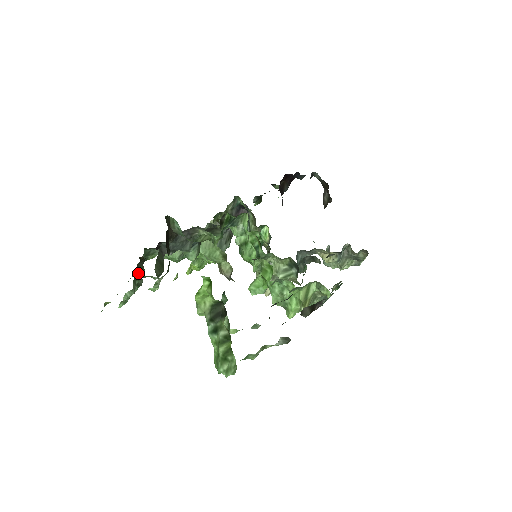
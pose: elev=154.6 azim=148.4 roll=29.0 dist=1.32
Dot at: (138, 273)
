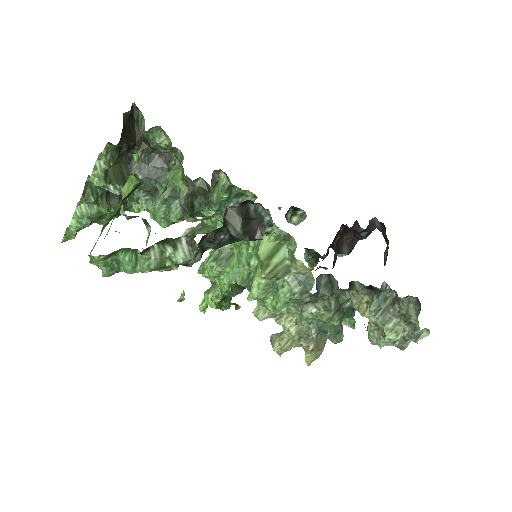
Dot at: (104, 192)
